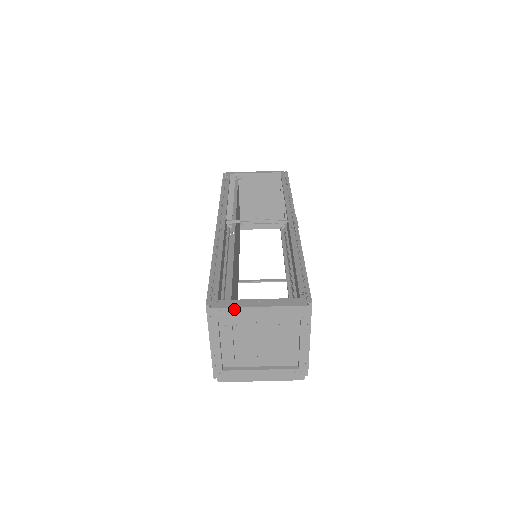
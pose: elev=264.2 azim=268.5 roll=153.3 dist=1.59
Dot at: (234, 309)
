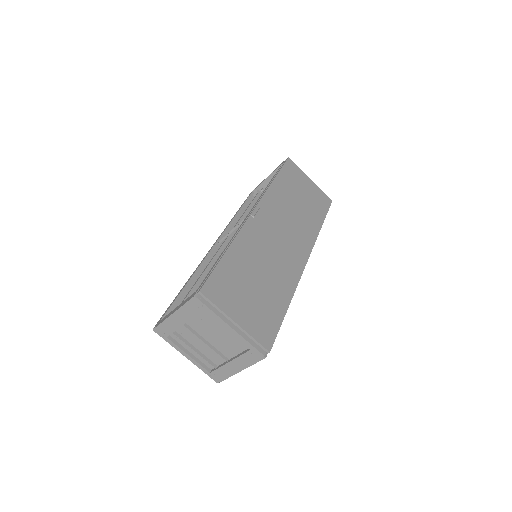
Dot at: (163, 323)
